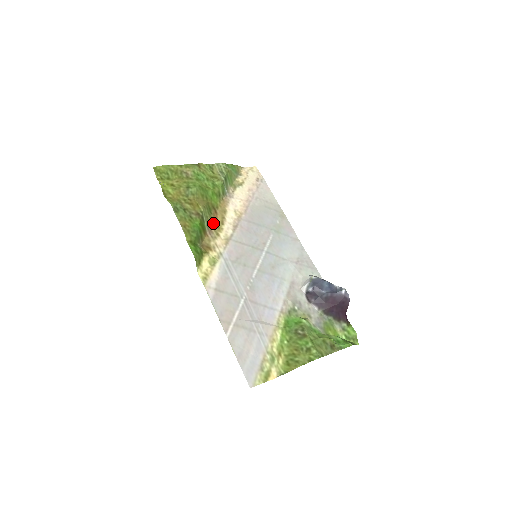
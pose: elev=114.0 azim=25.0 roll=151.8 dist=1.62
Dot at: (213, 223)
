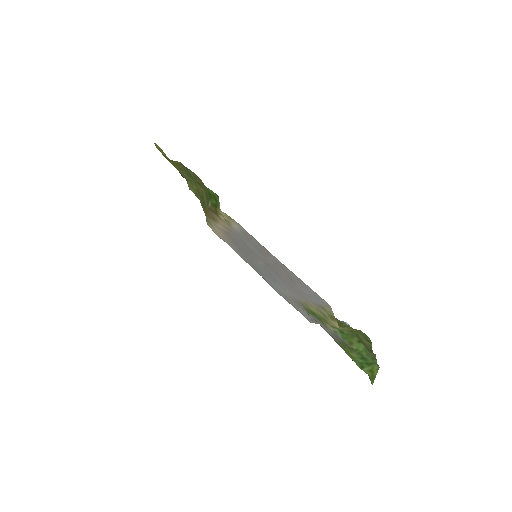
Dot at: occluded
